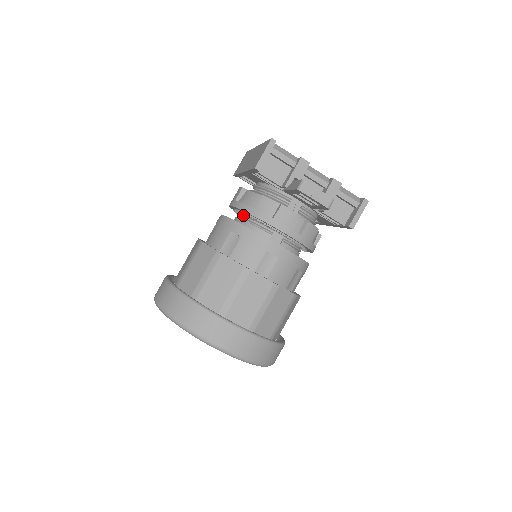
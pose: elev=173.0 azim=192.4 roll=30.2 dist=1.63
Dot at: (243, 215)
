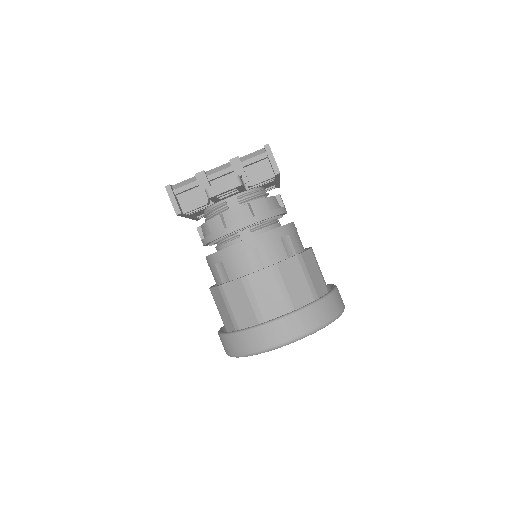
Dot at: (215, 243)
